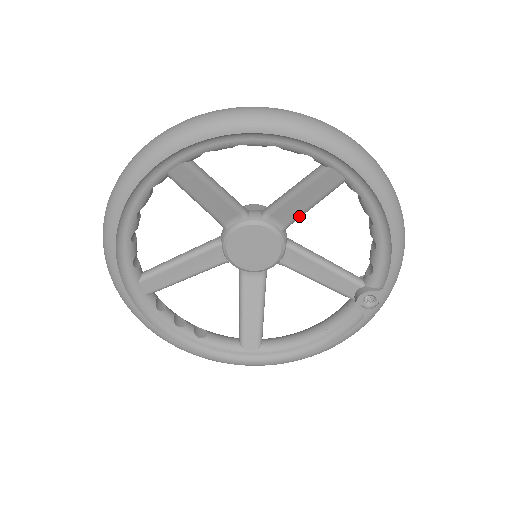
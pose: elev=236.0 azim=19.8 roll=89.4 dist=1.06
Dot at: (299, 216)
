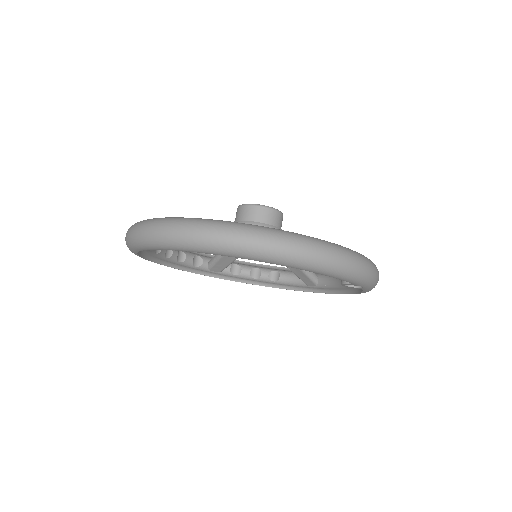
Dot at: occluded
